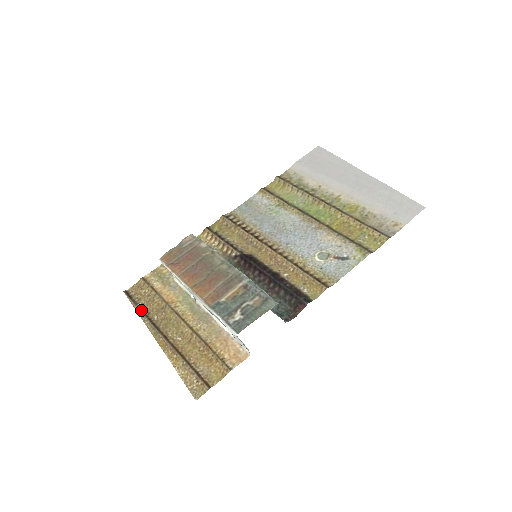
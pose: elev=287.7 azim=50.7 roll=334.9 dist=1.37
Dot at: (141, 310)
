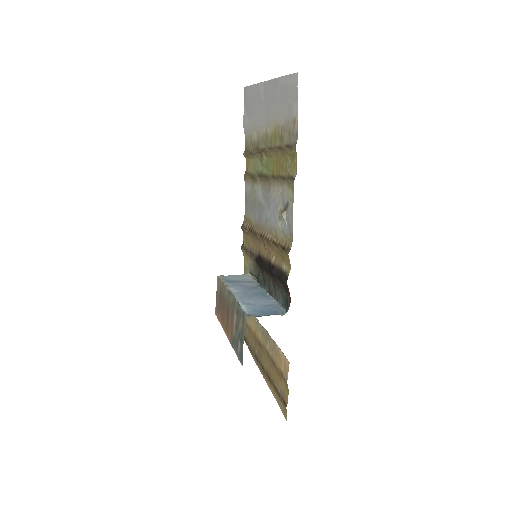
Dot at: (251, 350)
